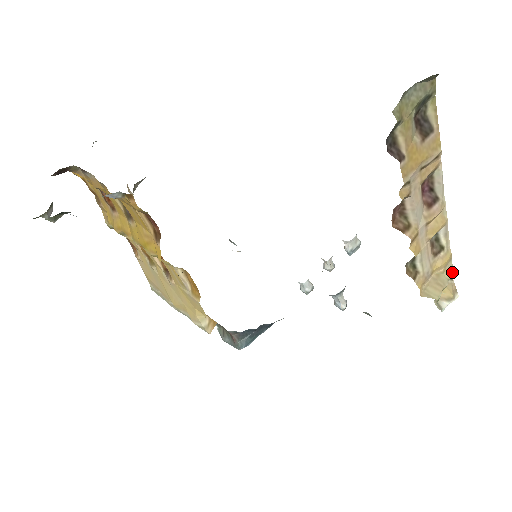
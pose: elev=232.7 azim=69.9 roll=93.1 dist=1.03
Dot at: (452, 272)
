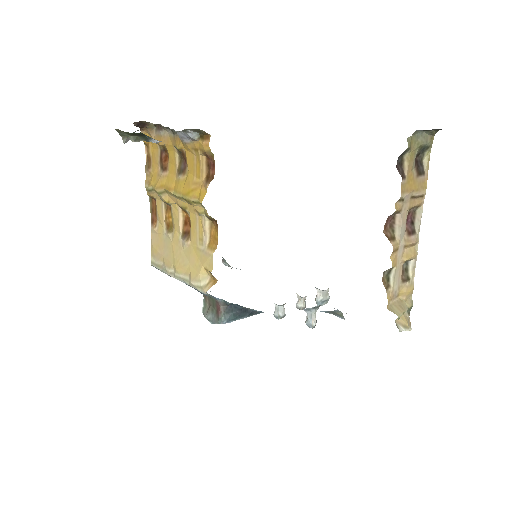
Dot at: (411, 304)
